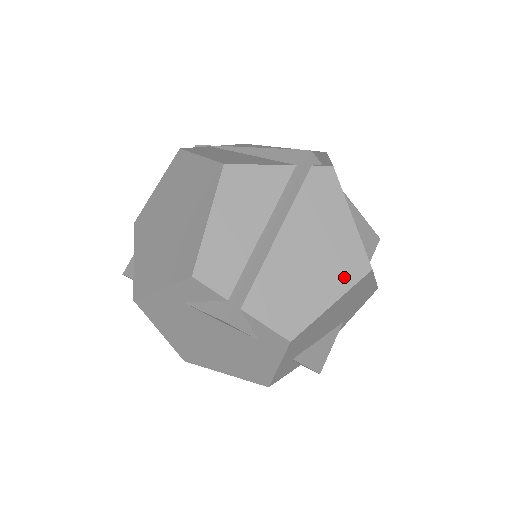
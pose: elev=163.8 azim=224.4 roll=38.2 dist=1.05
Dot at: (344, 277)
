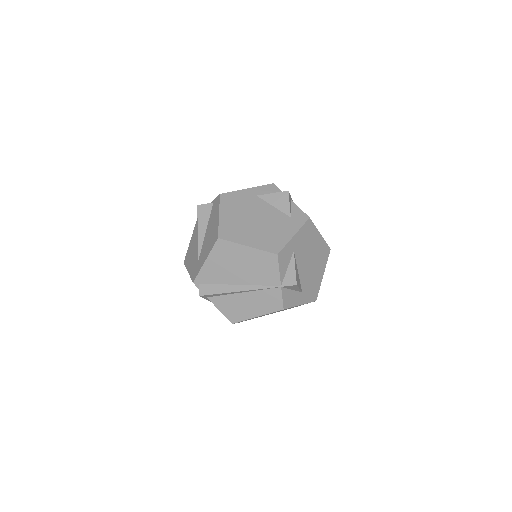
Dot at: occluded
